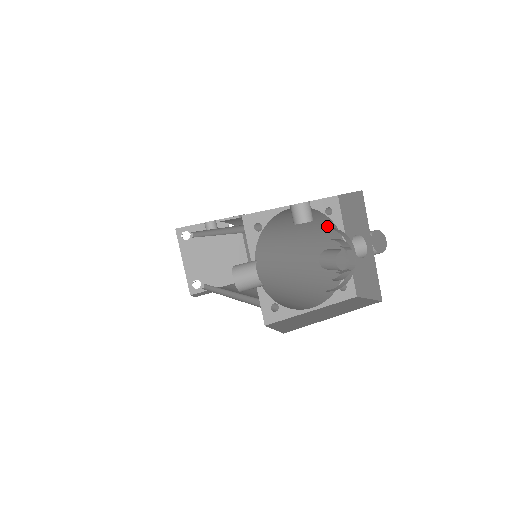
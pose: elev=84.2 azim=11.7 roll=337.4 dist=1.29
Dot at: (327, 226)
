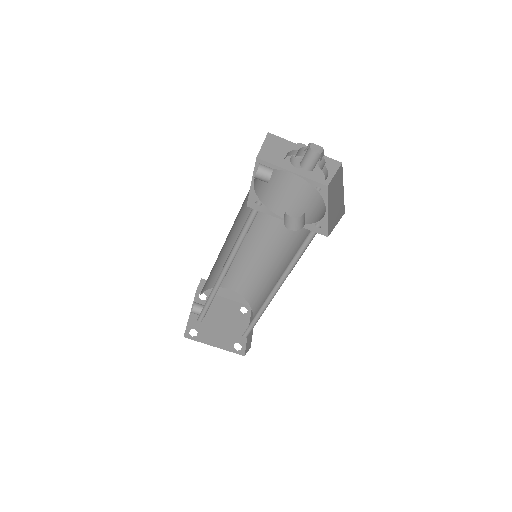
Dot at: (271, 179)
